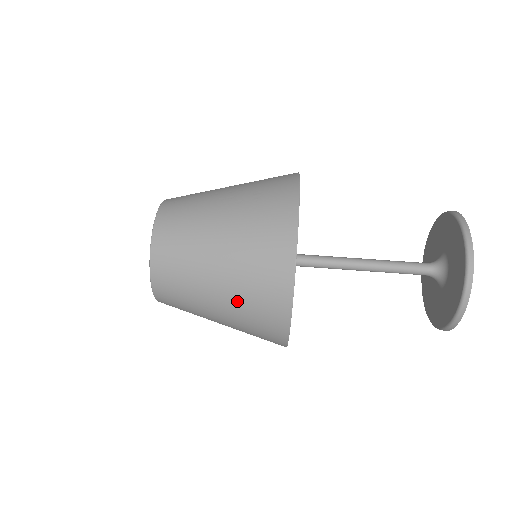
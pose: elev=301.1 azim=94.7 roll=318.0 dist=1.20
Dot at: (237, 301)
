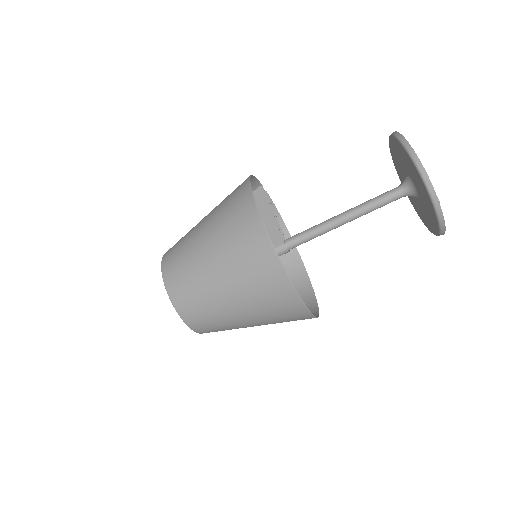
Dot at: occluded
